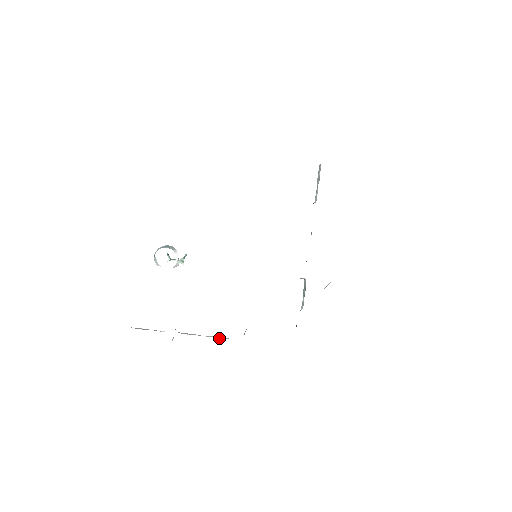
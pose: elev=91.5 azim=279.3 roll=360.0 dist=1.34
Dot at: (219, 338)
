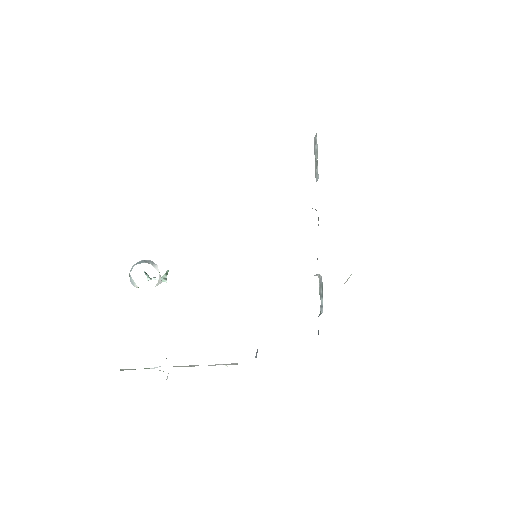
Dot at: (226, 365)
